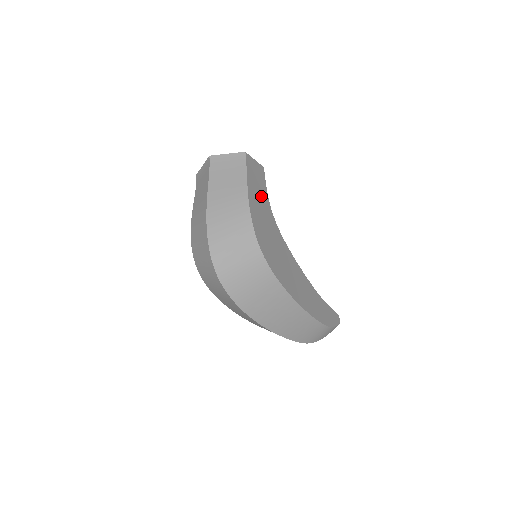
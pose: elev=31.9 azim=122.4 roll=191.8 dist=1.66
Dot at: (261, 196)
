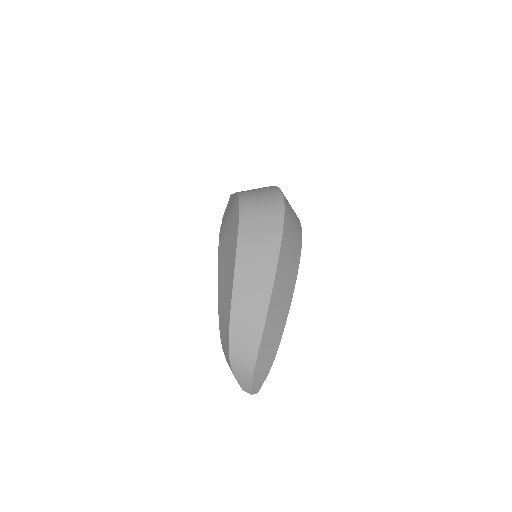
Dot at: occluded
